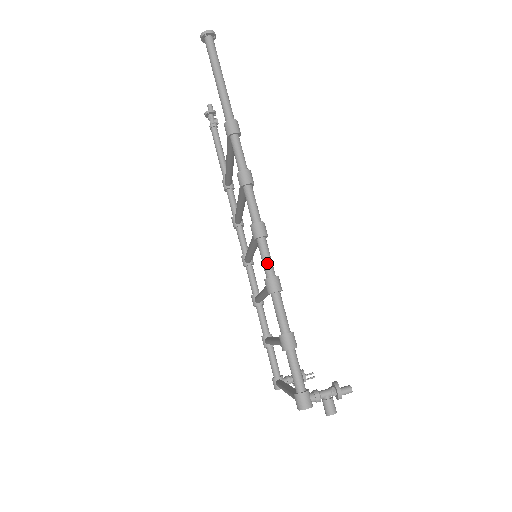
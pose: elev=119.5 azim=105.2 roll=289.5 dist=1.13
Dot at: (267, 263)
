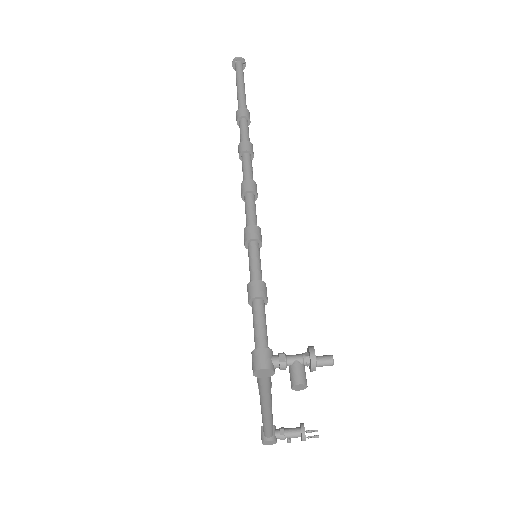
Dot at: (250, 215)
